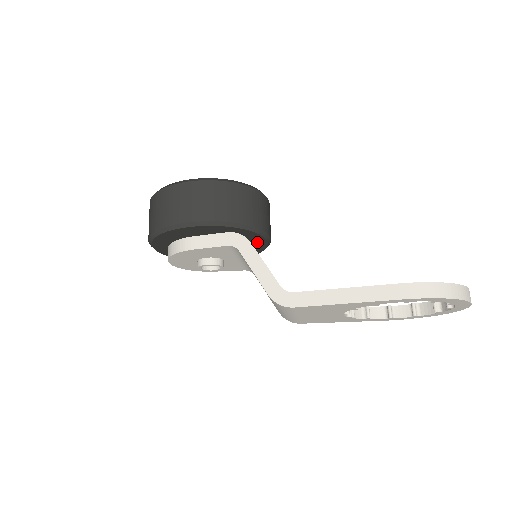
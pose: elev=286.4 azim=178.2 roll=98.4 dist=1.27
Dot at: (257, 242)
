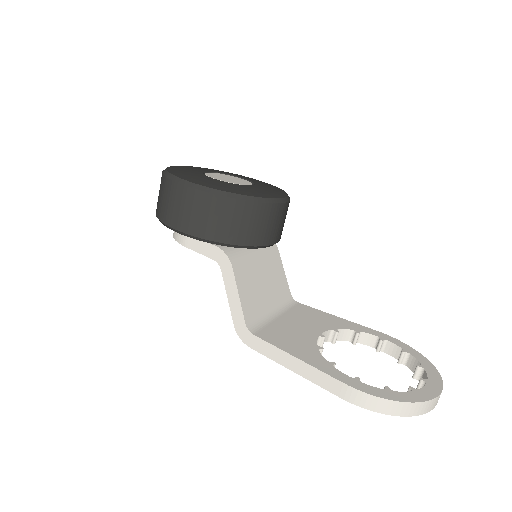
Dot at: occluded
